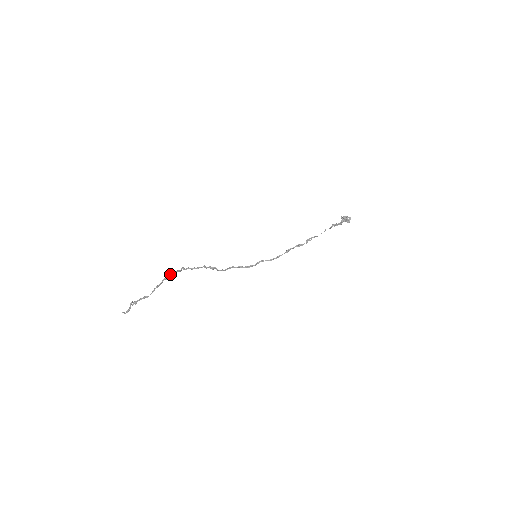
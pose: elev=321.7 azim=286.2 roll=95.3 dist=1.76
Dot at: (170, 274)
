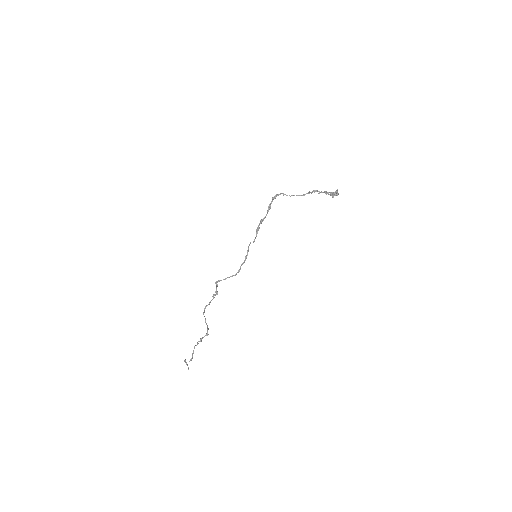
Dot at: occluded
